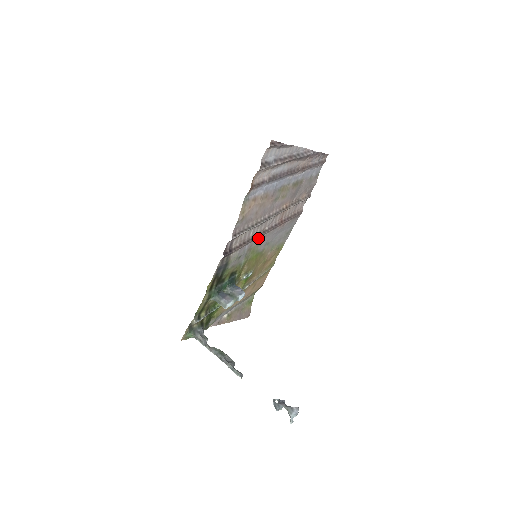
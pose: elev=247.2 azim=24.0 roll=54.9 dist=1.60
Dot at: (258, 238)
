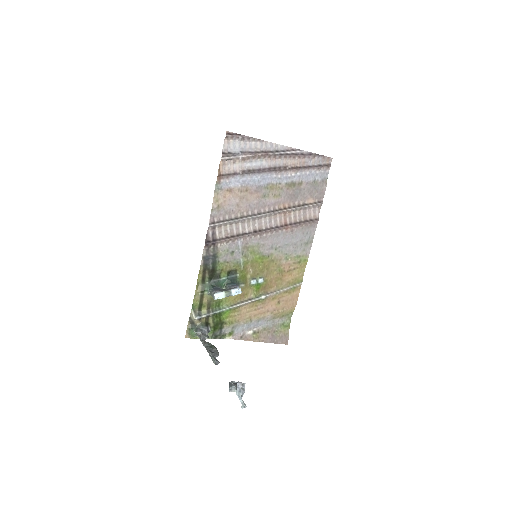
Dot at: (255, 237)
